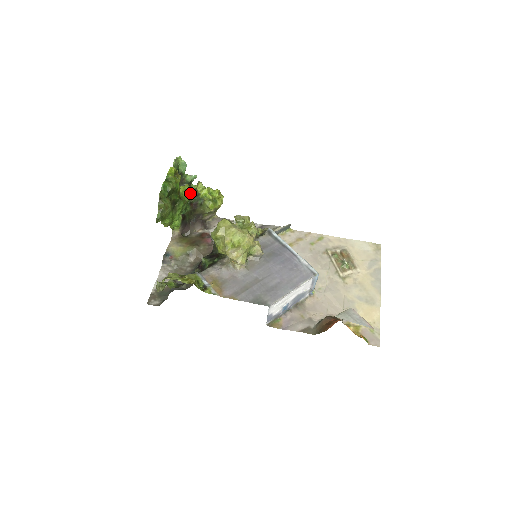
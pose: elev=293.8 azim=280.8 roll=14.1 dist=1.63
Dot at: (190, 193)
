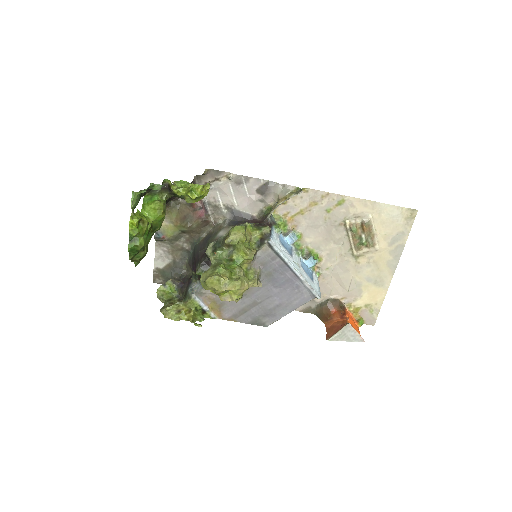
Dot at: (164, 209)
